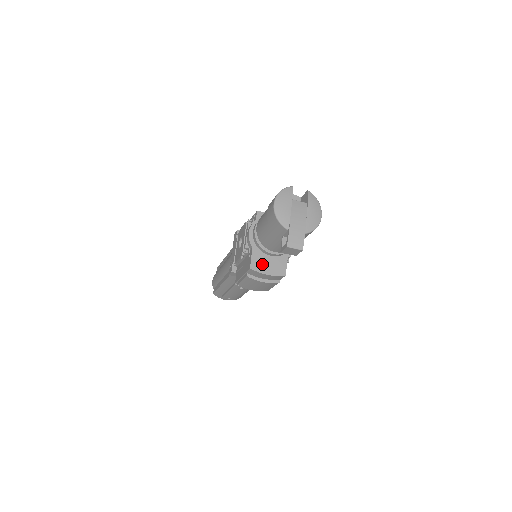
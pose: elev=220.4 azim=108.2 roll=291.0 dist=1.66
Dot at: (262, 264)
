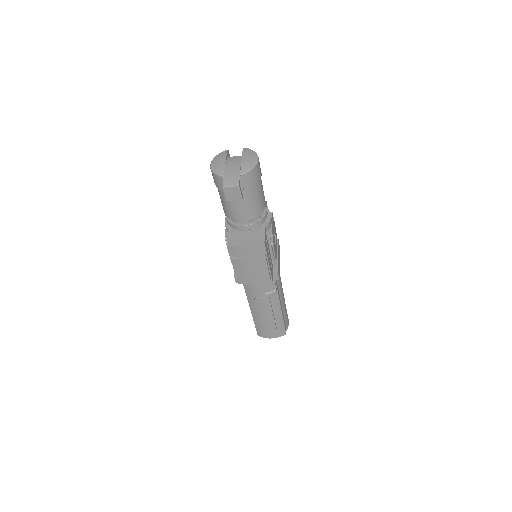
Dot at: (239, 240)
